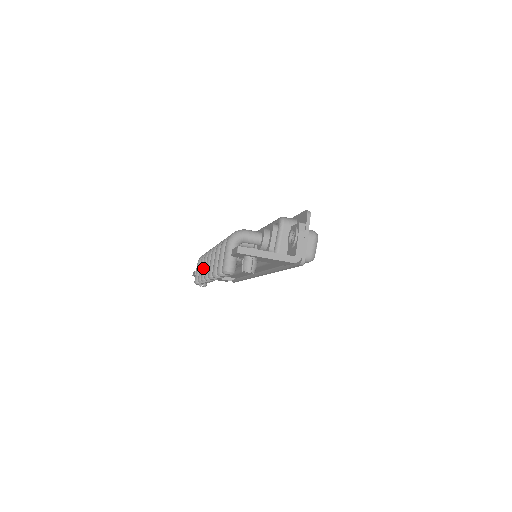
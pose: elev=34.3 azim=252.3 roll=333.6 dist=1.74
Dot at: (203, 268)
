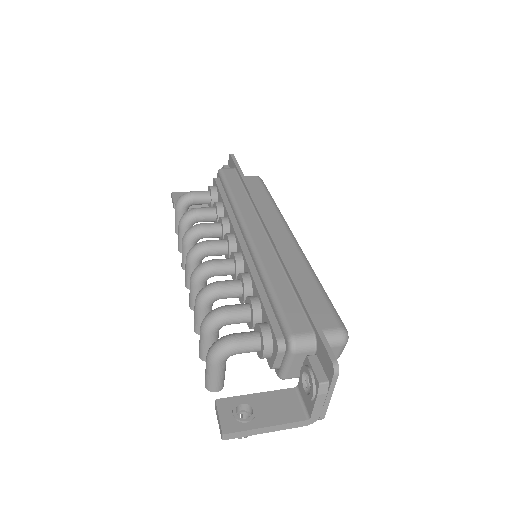
Dot at: (182, 256)
